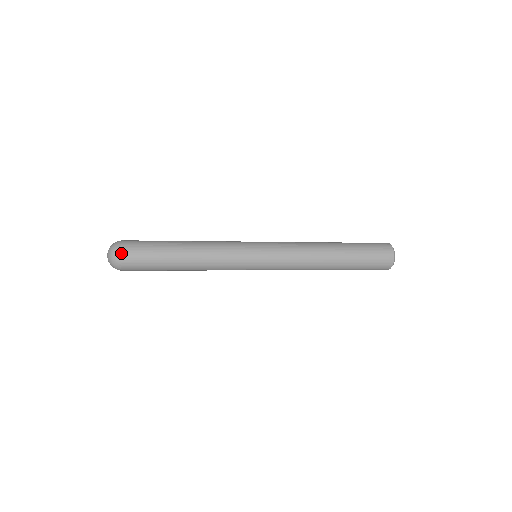
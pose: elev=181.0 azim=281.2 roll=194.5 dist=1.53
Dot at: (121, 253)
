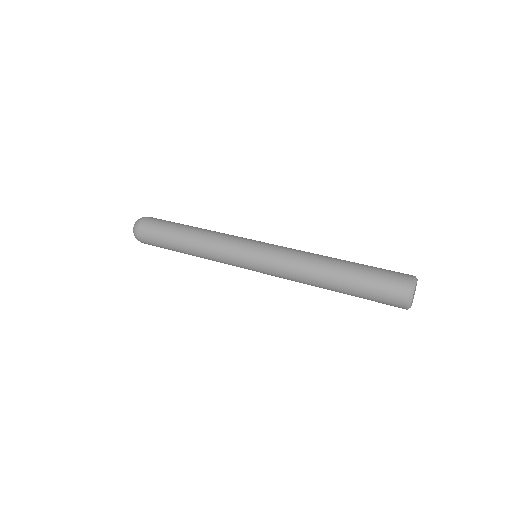
Dot at: (138, 237)
